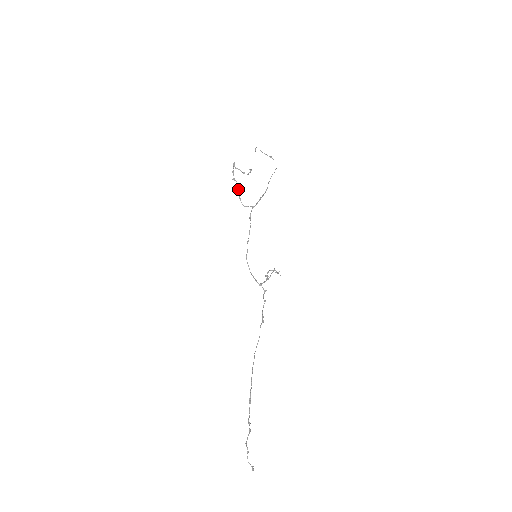
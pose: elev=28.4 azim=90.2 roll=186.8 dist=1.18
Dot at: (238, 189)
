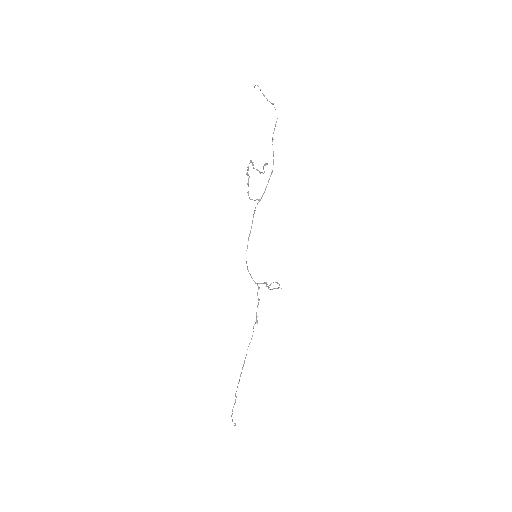
Dot at: occluded
